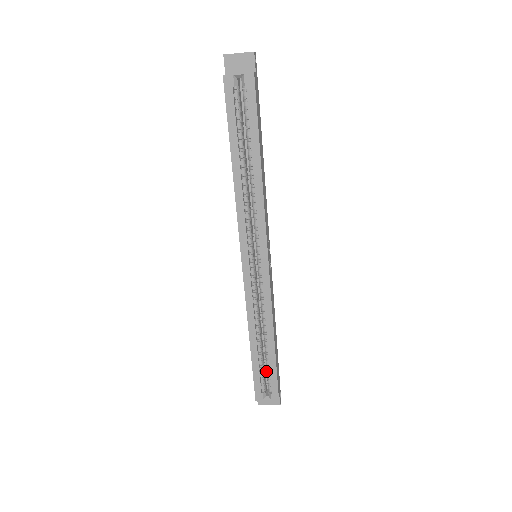
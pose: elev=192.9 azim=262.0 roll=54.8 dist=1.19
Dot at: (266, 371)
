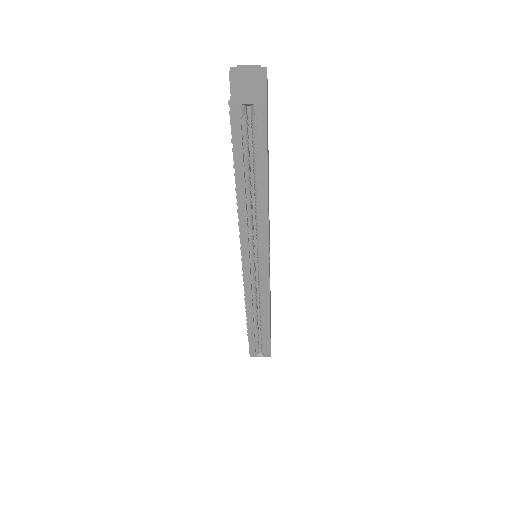
Dot at: (259, 333)
